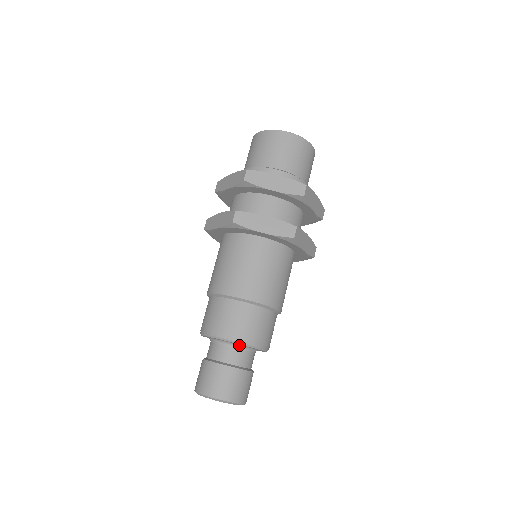
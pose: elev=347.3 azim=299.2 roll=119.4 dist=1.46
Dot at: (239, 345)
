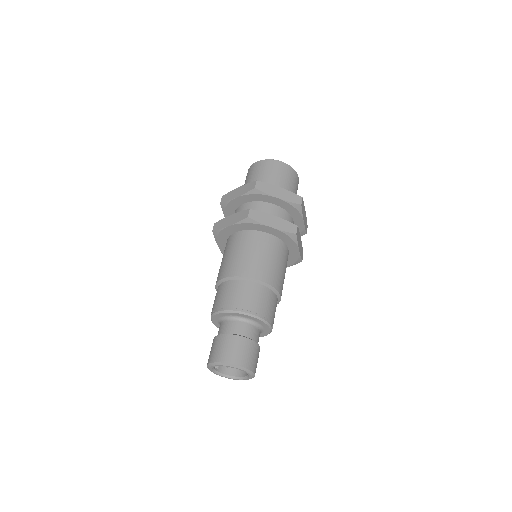
Dot at: (251, 320)
